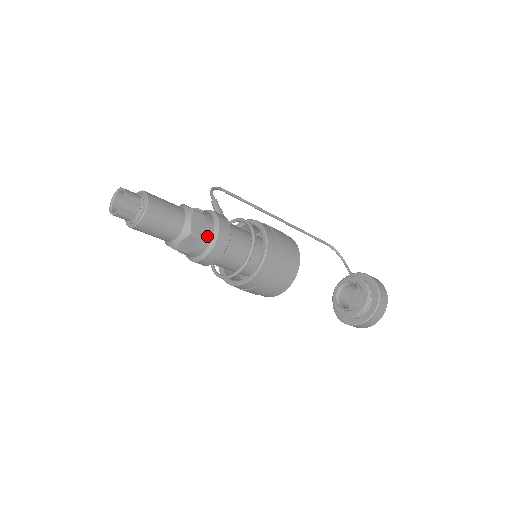
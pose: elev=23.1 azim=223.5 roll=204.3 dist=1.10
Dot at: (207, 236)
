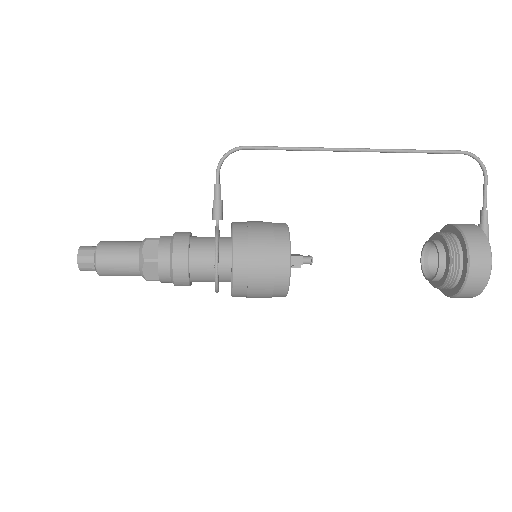
Dot at: (165, 279)
